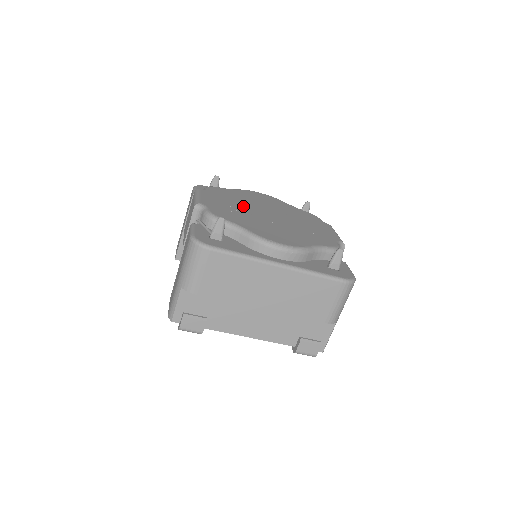
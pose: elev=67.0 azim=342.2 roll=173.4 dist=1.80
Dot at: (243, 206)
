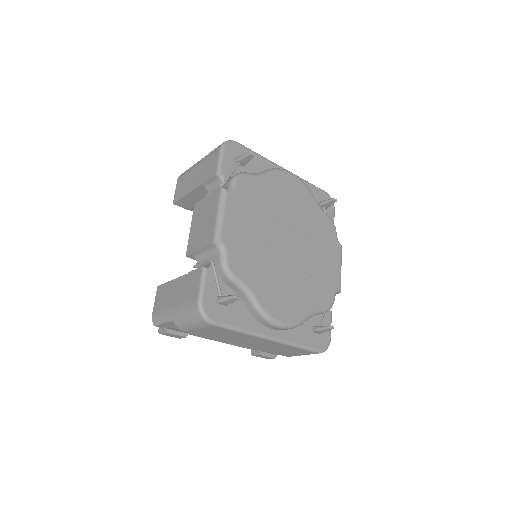
Dot at: (265, 229)
